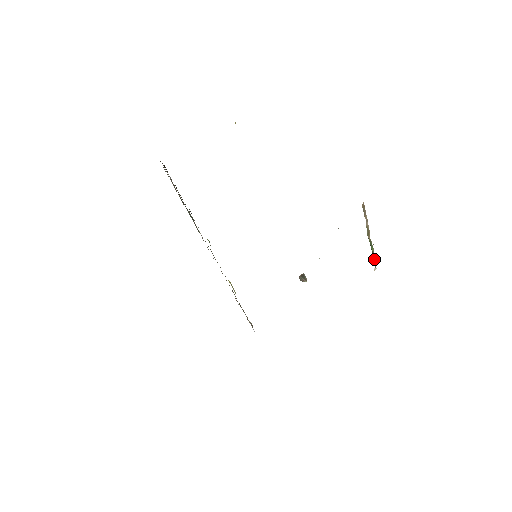
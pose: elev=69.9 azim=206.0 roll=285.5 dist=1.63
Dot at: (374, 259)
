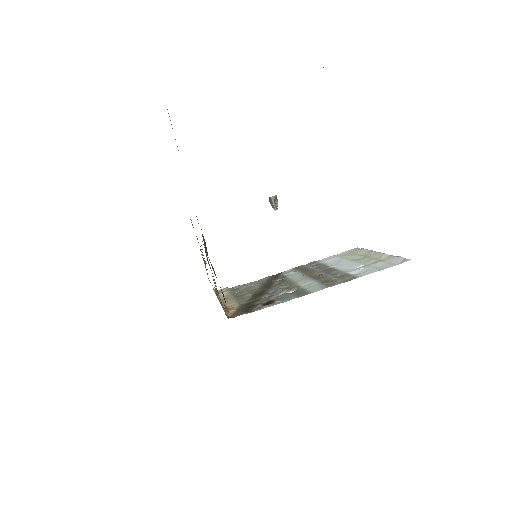
Dot at: occluded
